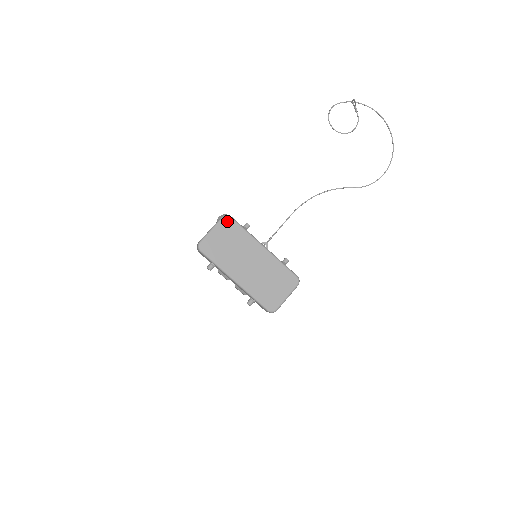
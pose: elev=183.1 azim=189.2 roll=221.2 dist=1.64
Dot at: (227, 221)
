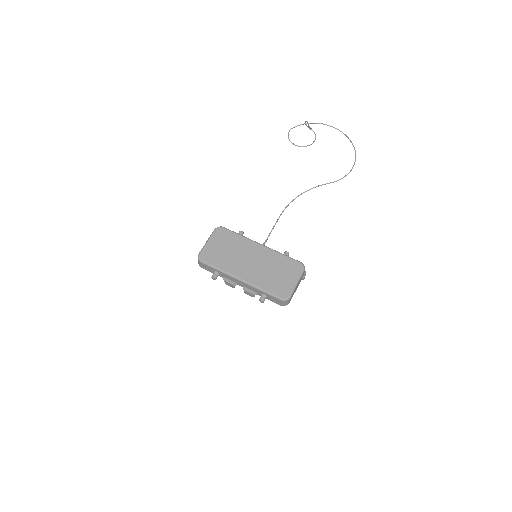
Dot at: (220, 231)
